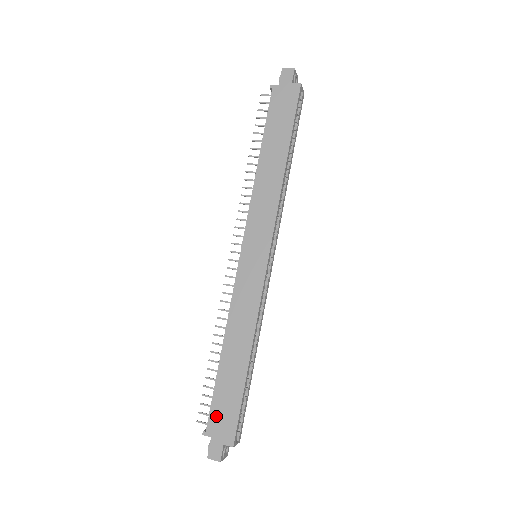
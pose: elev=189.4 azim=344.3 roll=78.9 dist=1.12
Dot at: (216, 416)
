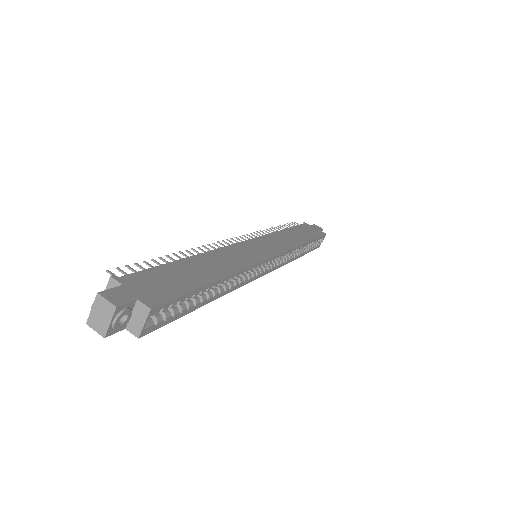
Dot at: (147, 278)
